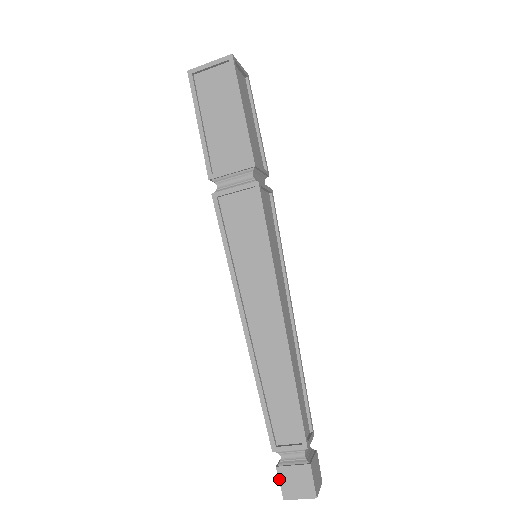
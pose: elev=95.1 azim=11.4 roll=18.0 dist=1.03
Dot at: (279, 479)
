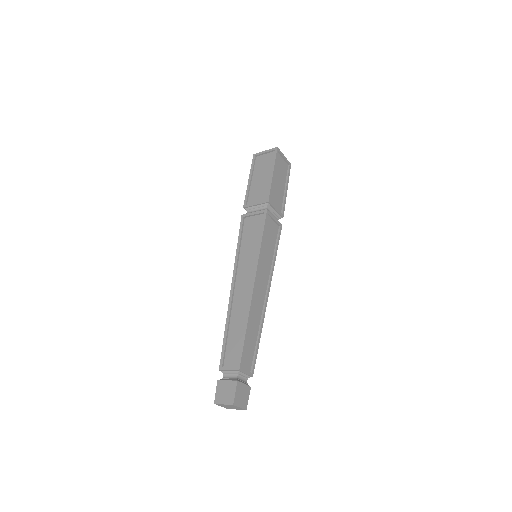
Dot at: (216, 389)
